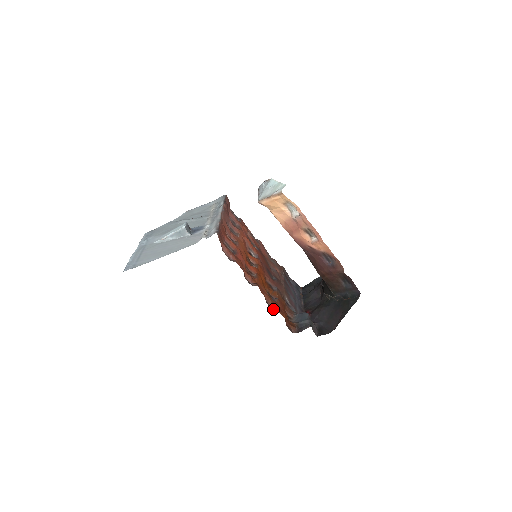
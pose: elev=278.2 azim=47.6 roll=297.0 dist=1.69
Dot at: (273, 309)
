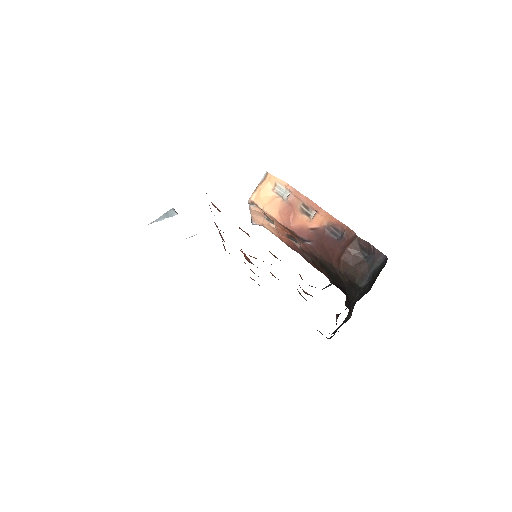
Dot at: occluded
